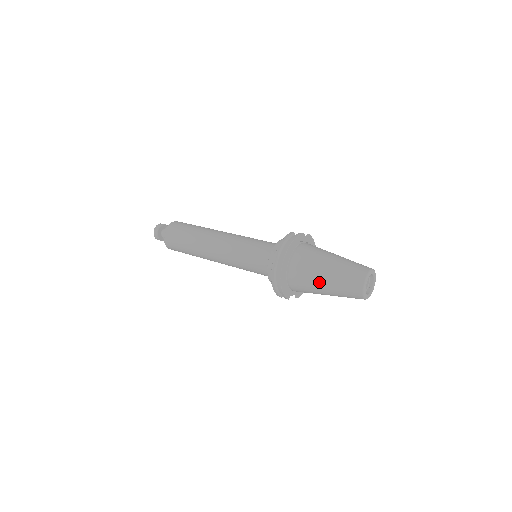
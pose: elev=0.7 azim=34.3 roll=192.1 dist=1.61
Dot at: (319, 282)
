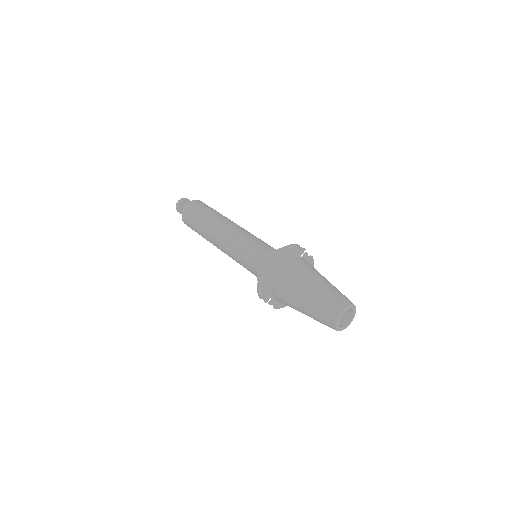
Dot at: (301, 295)
